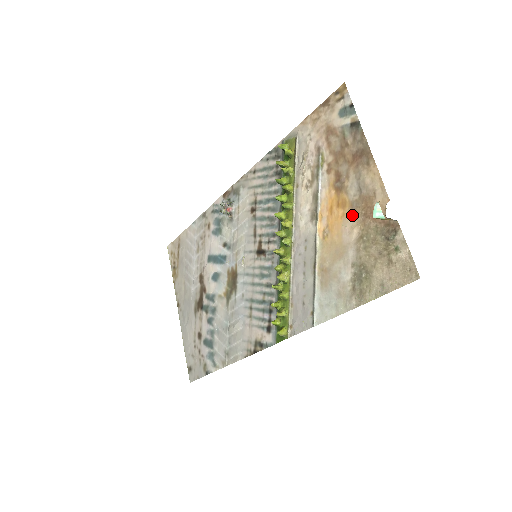
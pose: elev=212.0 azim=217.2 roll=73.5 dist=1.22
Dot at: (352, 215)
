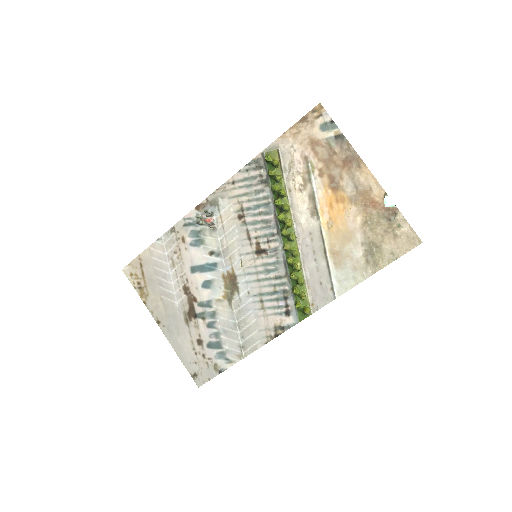
Dot at: (353, 207)
